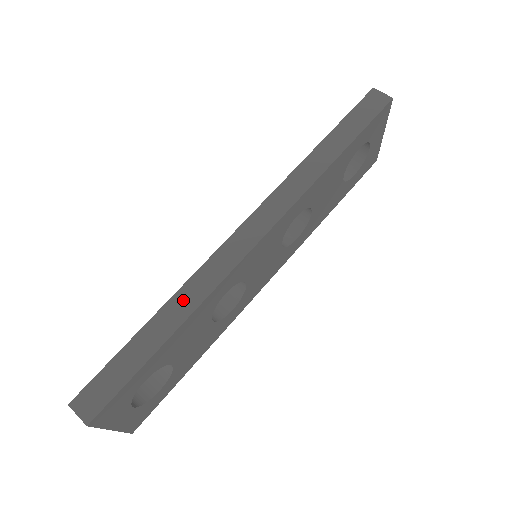
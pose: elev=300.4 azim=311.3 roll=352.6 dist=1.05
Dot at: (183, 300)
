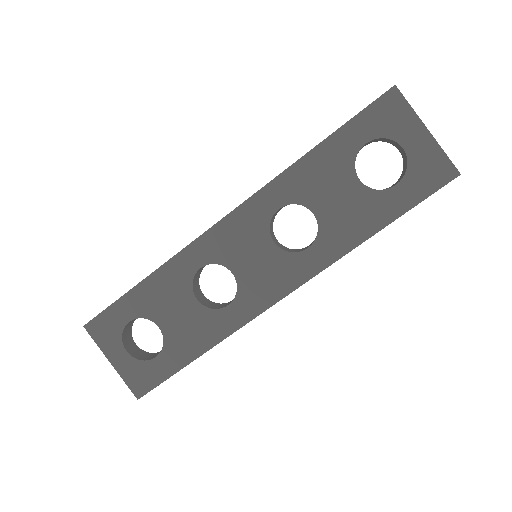
Dot at: occluded
